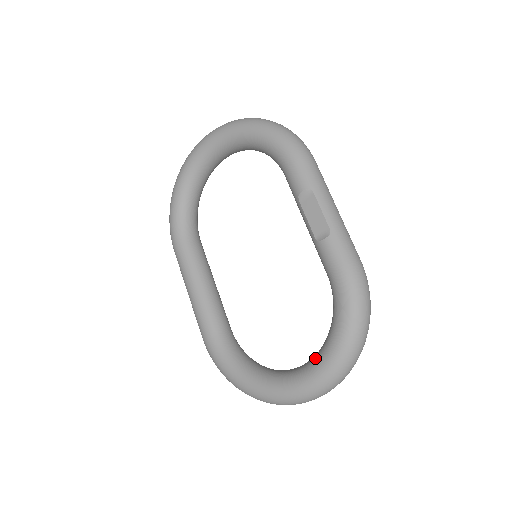
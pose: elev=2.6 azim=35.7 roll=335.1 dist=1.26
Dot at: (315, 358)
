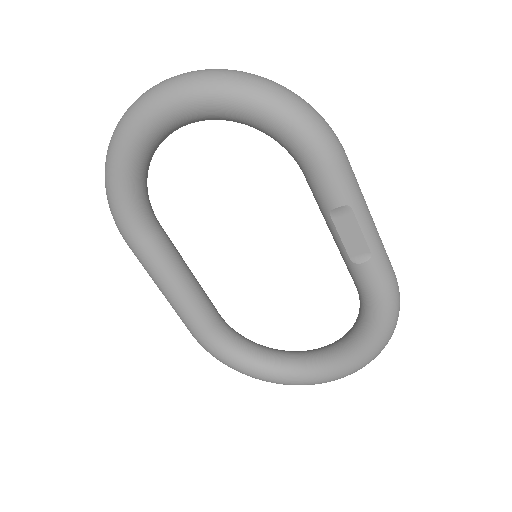
Dot at: (338, 357)
